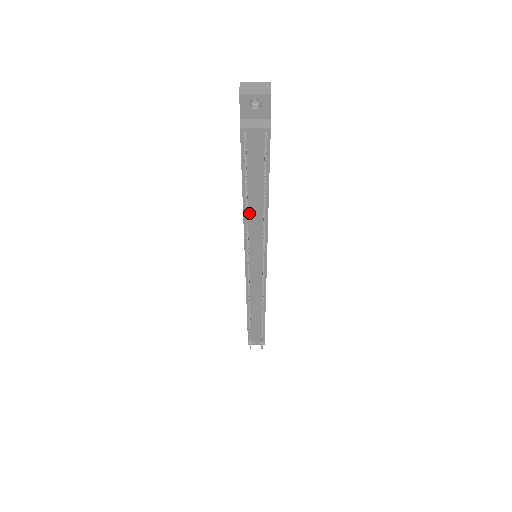
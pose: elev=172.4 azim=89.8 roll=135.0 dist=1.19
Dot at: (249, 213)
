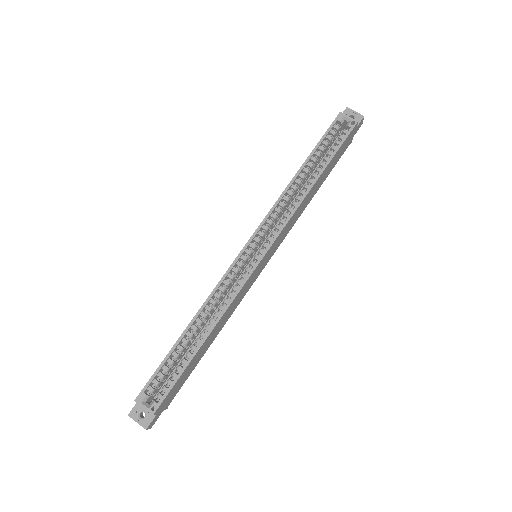
Dot at: occluded
